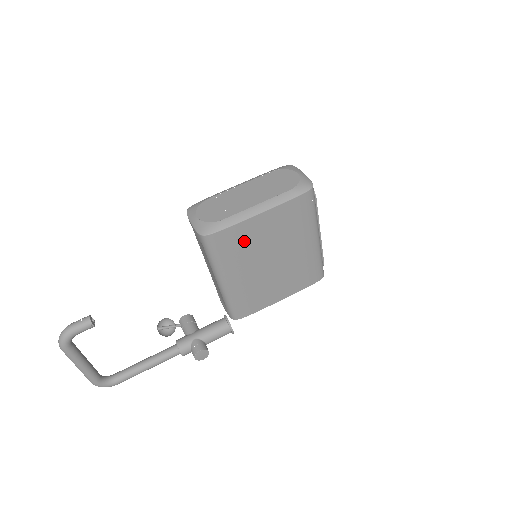
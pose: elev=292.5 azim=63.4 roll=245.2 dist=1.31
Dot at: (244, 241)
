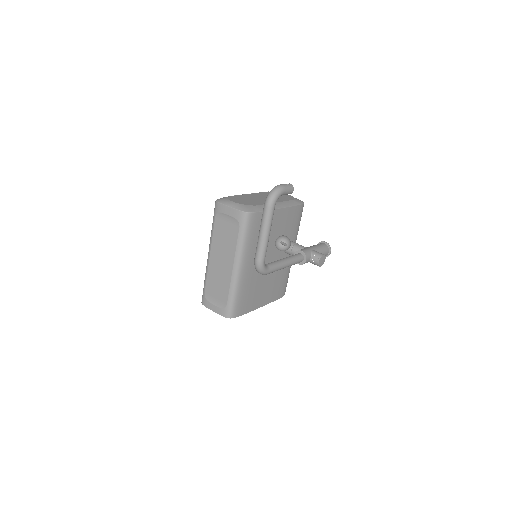
Dot at: occluded
